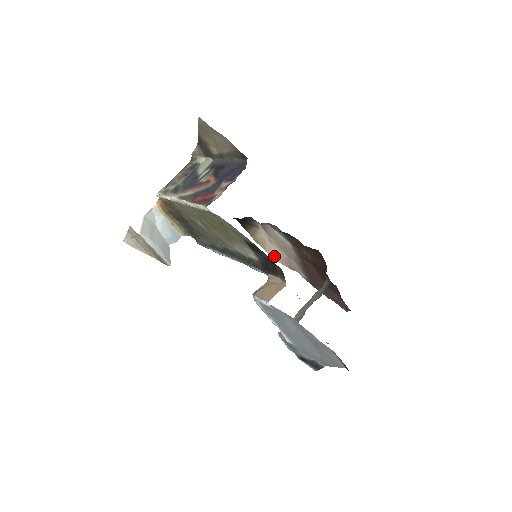
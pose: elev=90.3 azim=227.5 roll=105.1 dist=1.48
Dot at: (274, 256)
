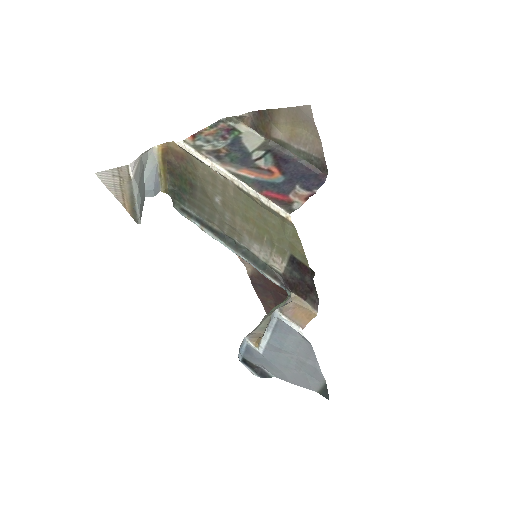
Dot at: occluded
